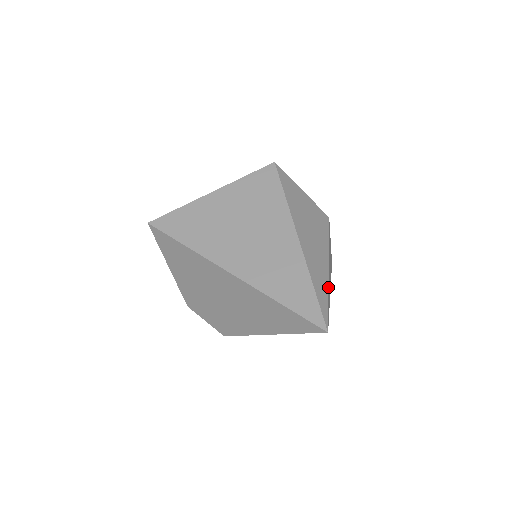
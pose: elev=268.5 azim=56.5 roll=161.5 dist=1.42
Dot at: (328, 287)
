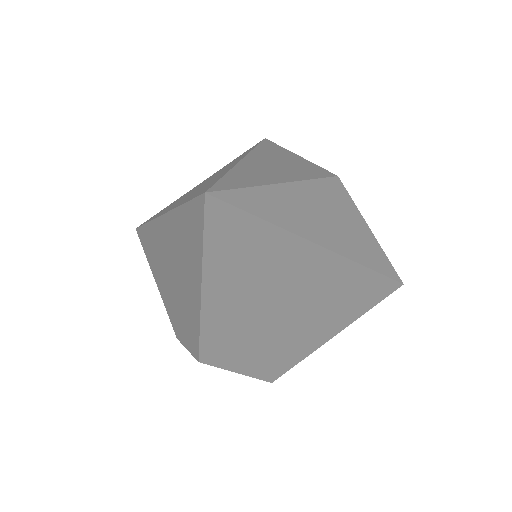
Dot at: (263, 185)
